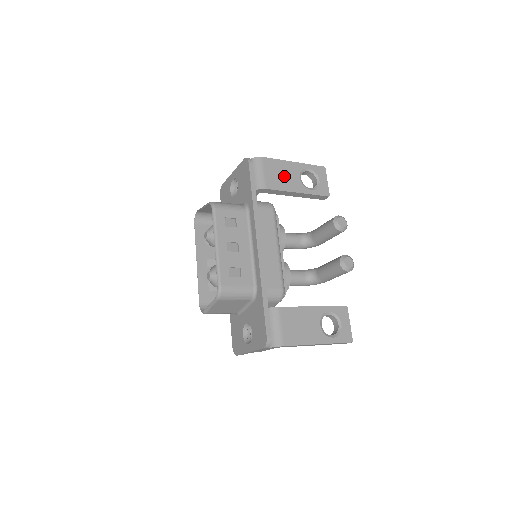
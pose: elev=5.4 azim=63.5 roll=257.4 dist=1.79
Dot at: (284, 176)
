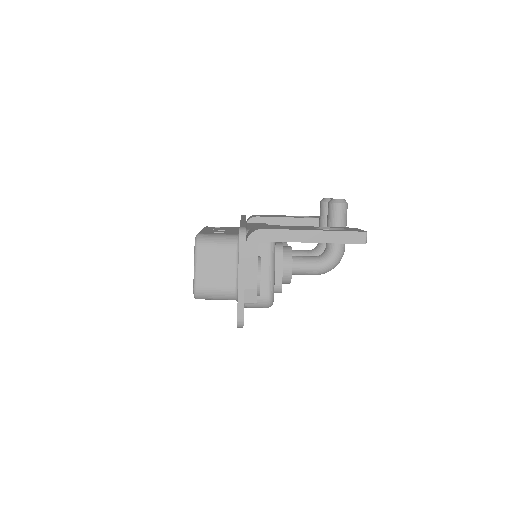
Dot at: occluded
